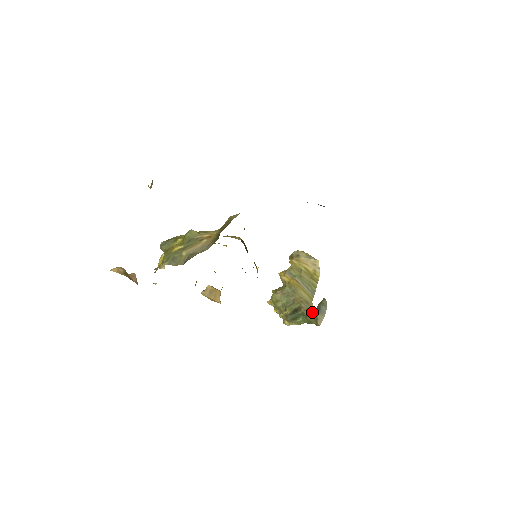
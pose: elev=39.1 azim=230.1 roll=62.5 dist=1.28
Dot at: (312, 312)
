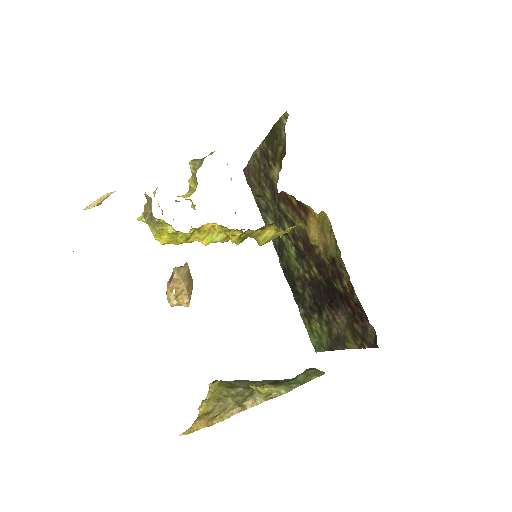
Dot at: occluded
